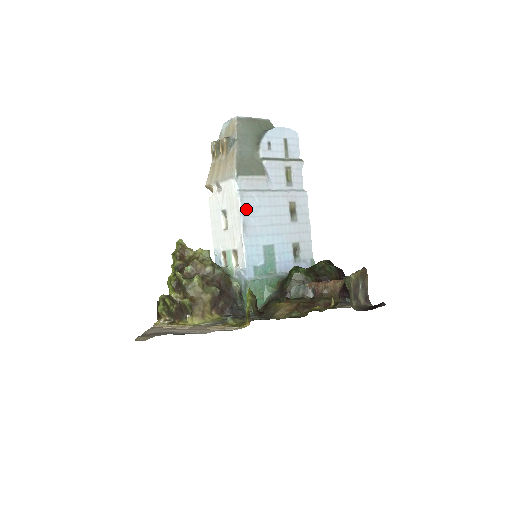
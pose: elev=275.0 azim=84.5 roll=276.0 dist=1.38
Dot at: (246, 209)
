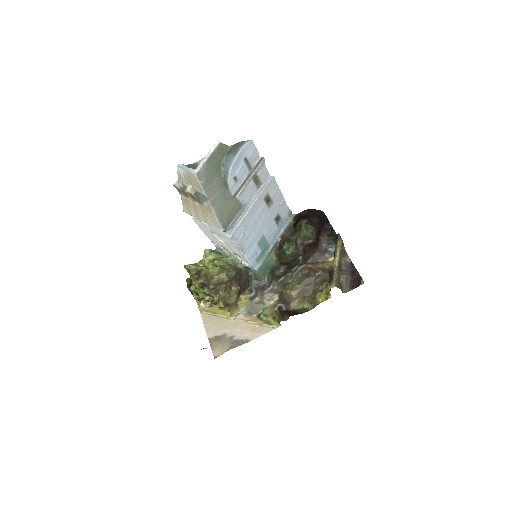
Dot at: (239, 239)
